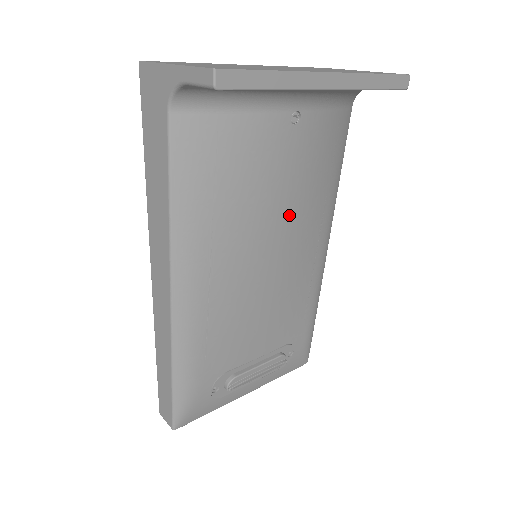
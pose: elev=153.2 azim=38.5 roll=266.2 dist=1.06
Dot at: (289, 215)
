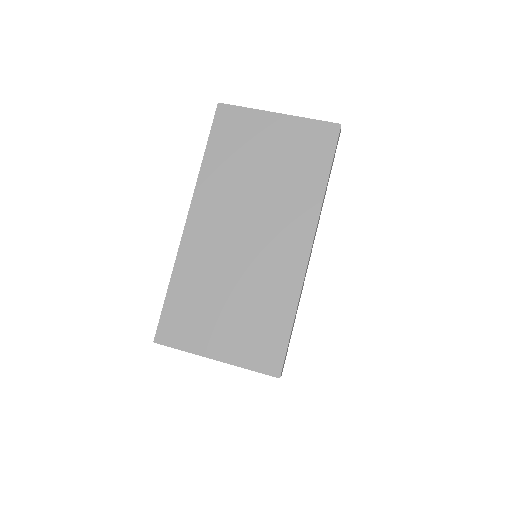
Dot at: occluded
